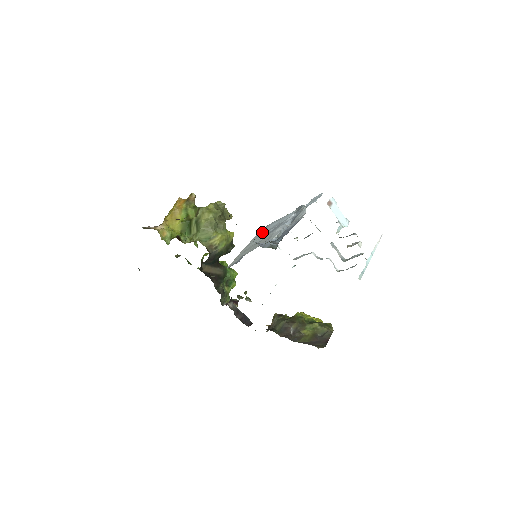
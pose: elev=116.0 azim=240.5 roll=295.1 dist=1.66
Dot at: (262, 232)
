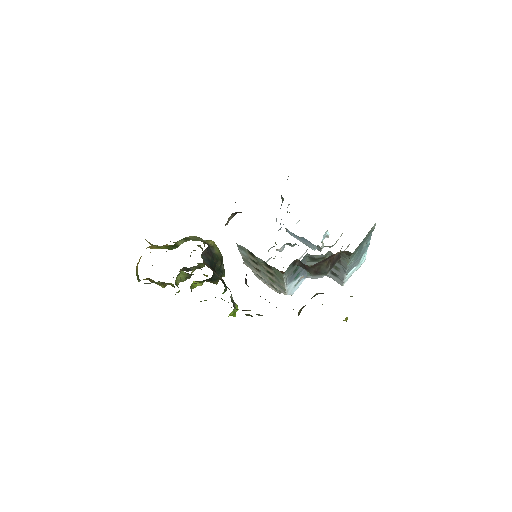
Dot at: occluded
